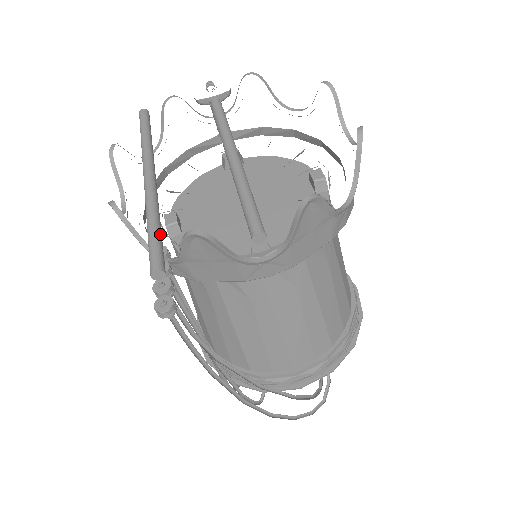
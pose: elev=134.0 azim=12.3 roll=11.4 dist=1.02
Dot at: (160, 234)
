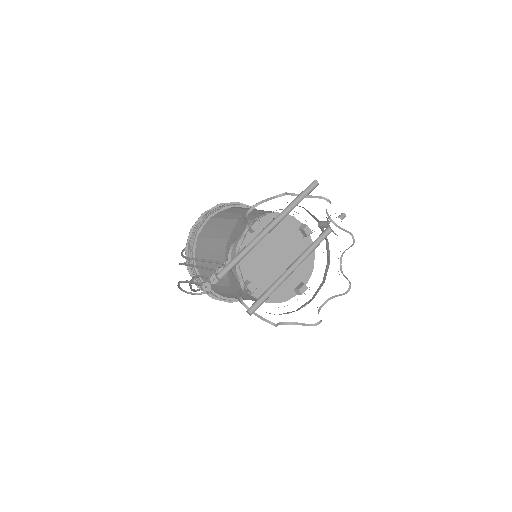
Dot at: occluded
